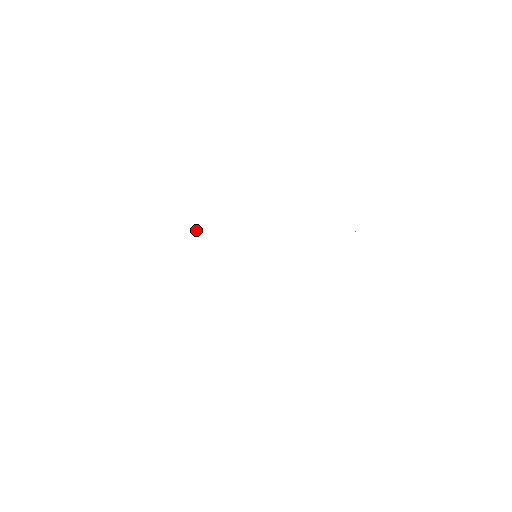
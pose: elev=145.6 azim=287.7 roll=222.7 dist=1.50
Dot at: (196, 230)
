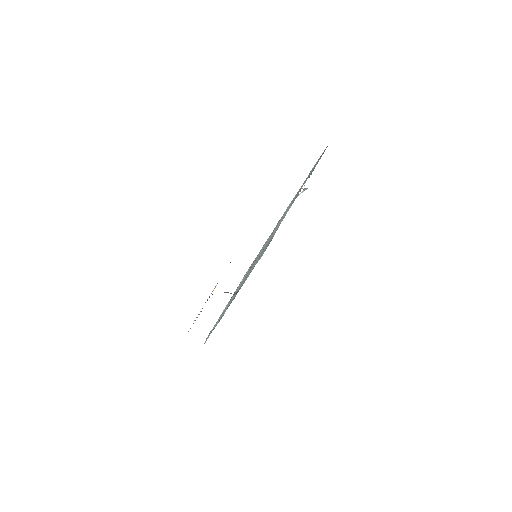
Dot at: (212, 294)
